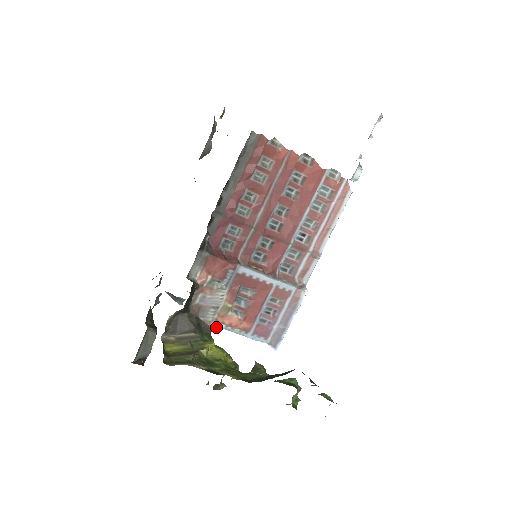
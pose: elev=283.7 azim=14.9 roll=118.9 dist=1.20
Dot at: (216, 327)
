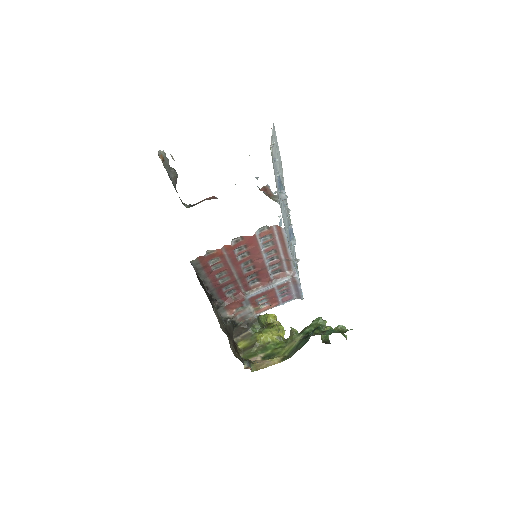
Dot at: occluded
